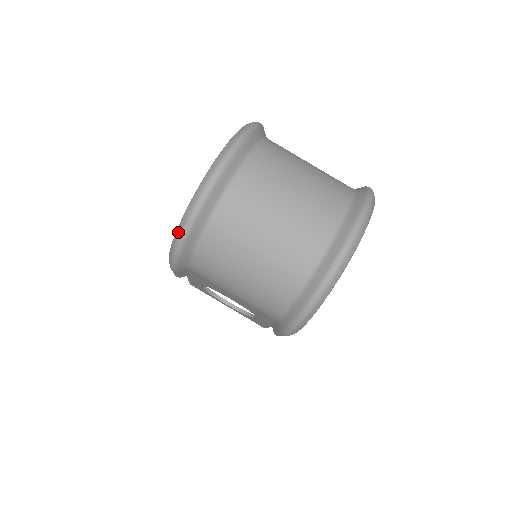
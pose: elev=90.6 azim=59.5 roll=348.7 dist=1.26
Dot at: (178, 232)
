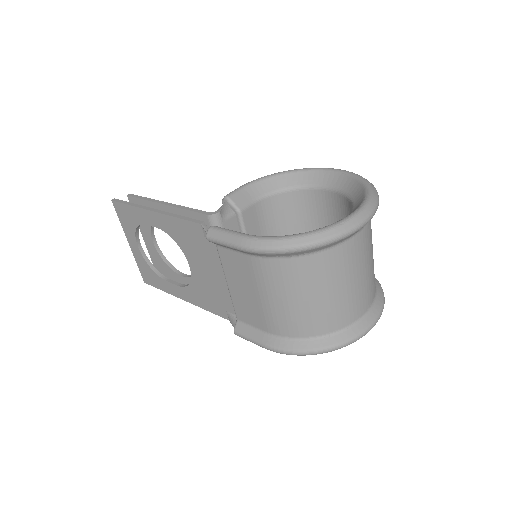
Dot at: (303, 240)
